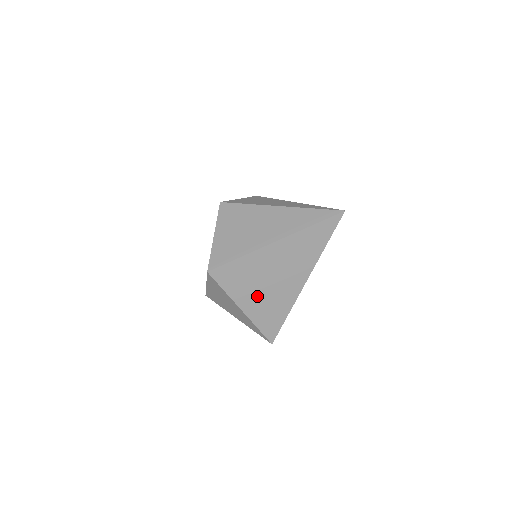
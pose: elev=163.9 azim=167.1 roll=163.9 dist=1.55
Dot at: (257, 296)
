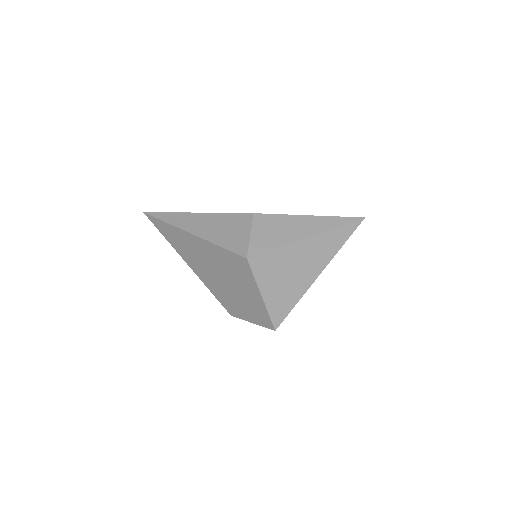
Dot at: occluded
